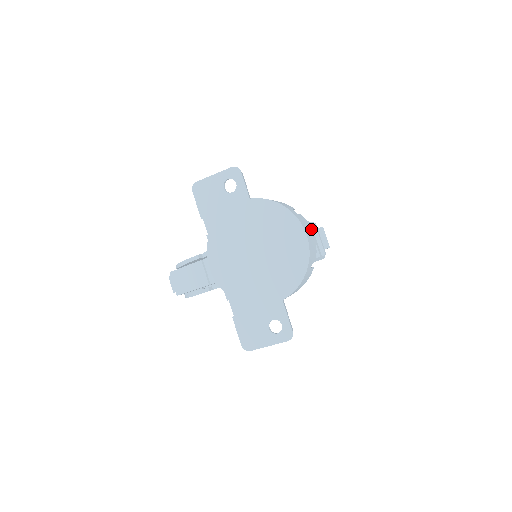
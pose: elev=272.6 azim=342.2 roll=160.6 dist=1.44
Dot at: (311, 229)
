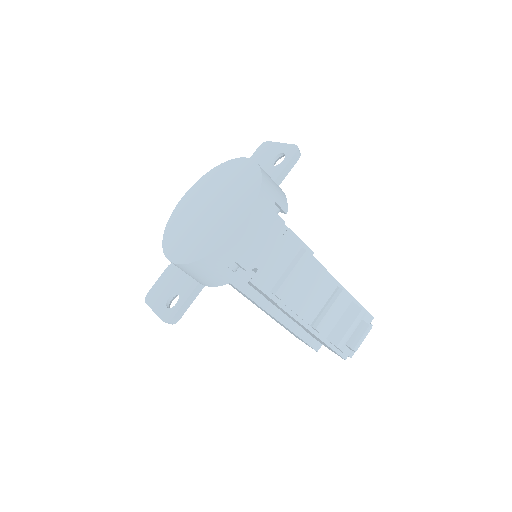
Dot at: (275, 241)
